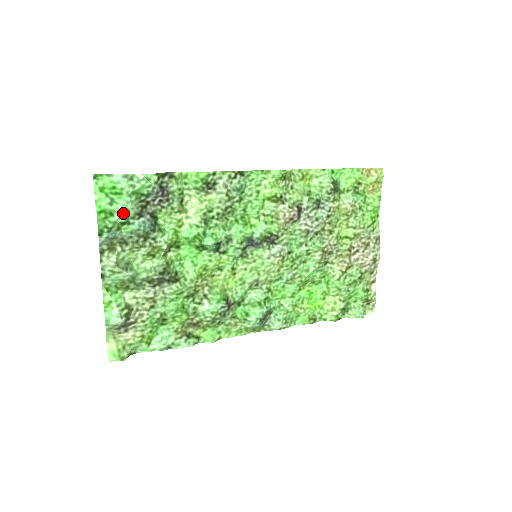
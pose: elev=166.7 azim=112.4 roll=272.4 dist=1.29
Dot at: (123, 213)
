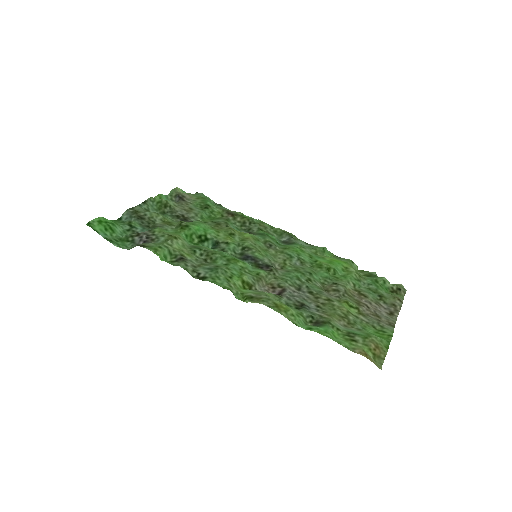
Dot at: (124, 230)
